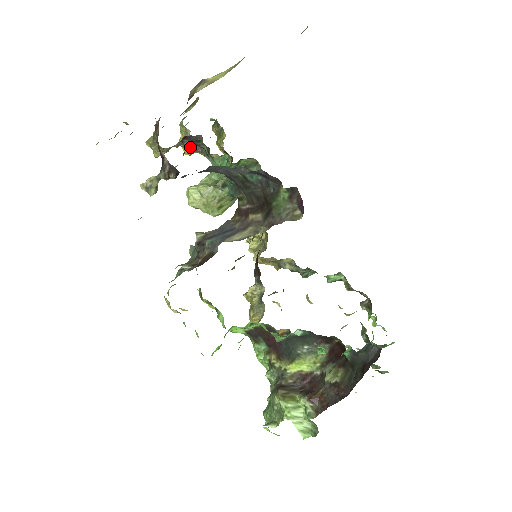
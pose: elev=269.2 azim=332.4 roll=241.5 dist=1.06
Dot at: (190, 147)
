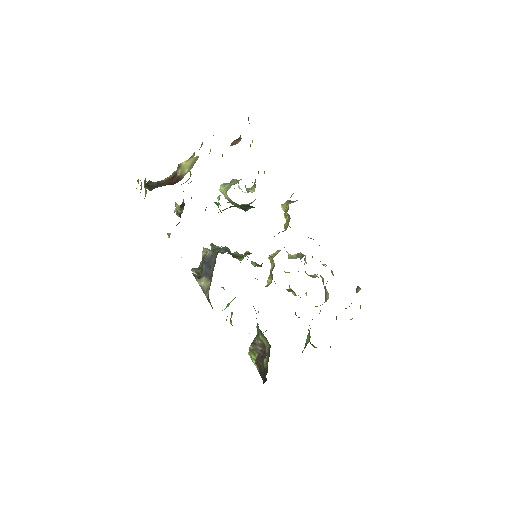
Dot at: occluded
